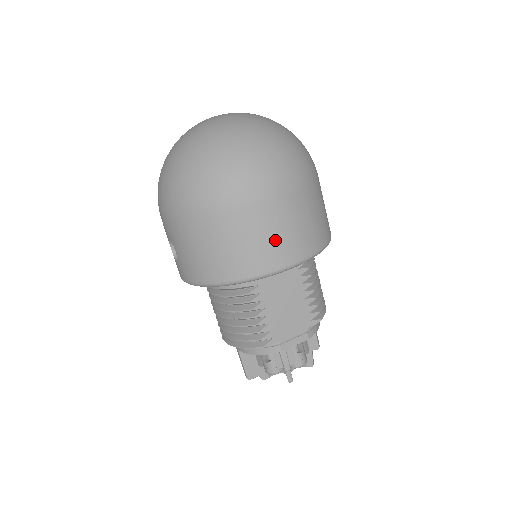
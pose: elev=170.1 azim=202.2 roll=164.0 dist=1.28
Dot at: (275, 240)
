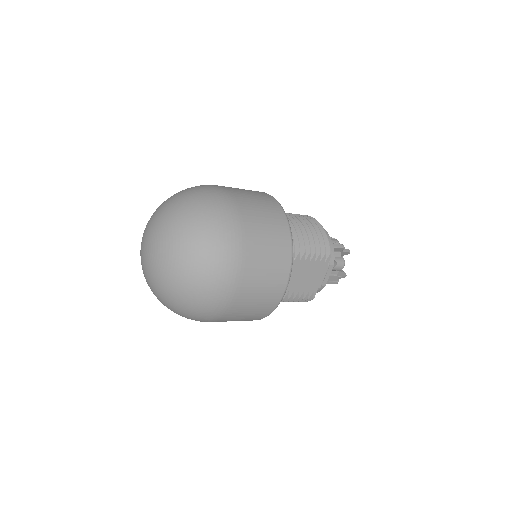
Dot at: (264, 295)
